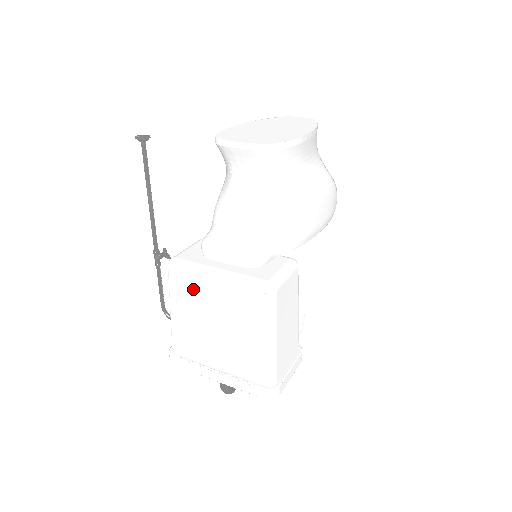
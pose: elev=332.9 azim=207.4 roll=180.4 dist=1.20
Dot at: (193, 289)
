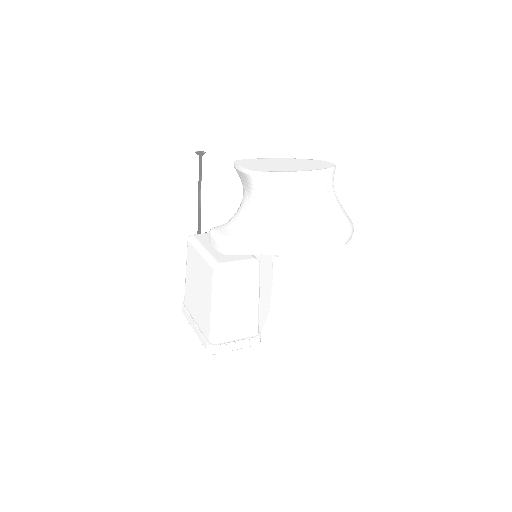
Dot at: (193, 258)
